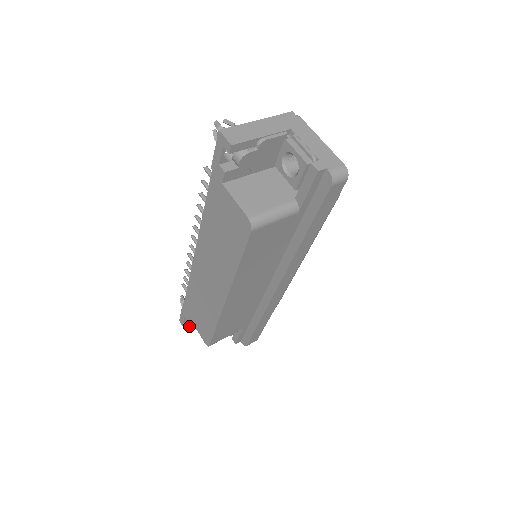
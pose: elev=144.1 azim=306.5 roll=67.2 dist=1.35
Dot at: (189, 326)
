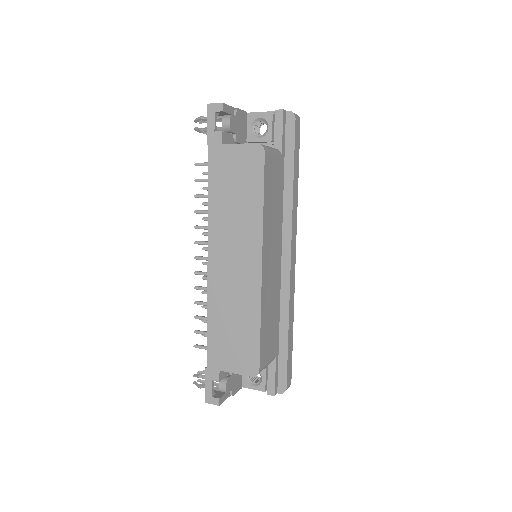
Dot at: (220, 396)
